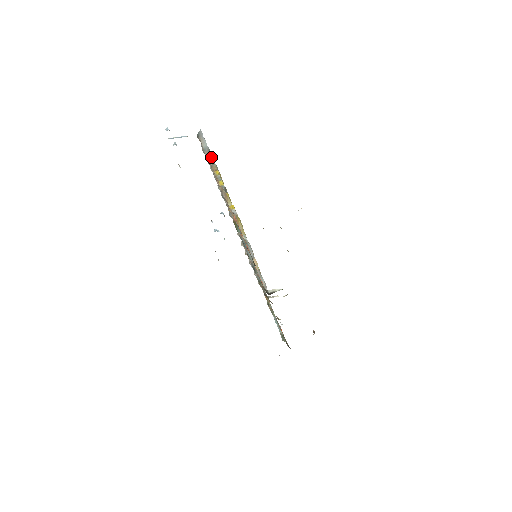
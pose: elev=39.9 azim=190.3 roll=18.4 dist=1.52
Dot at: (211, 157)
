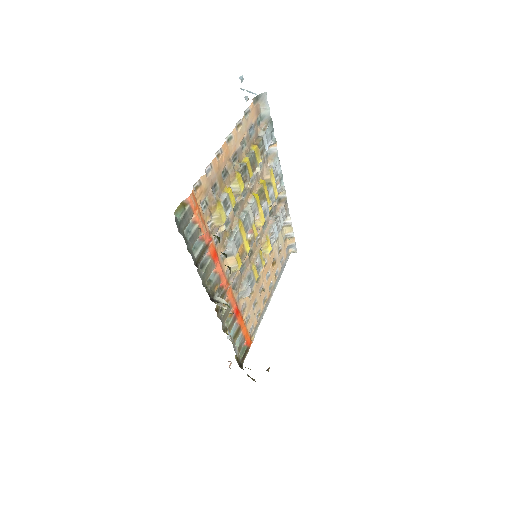
Dot at: (269, 128)
